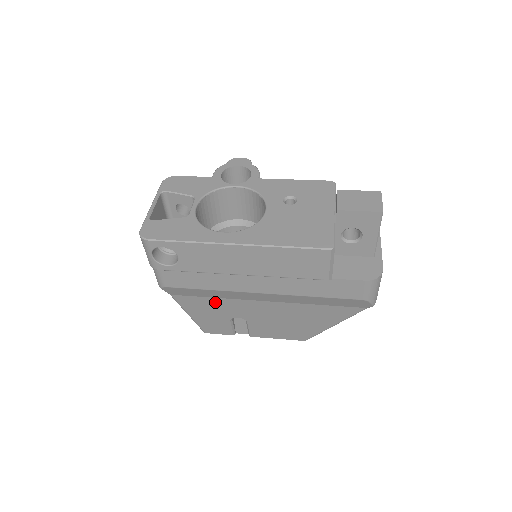
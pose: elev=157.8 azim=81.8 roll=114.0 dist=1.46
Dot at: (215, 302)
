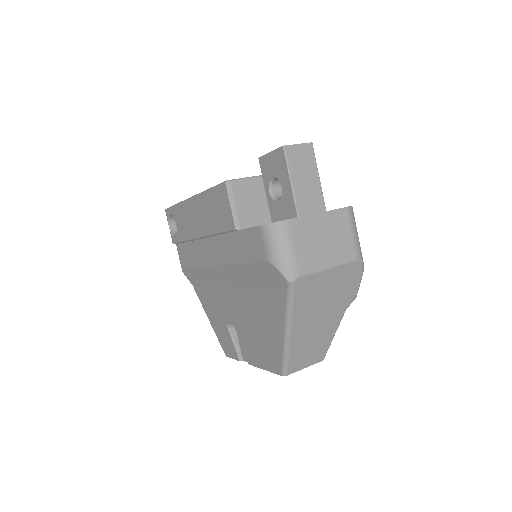
Dot at: (211, 294)
